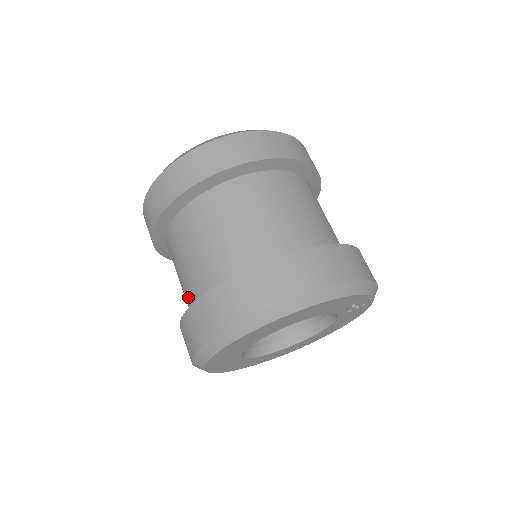
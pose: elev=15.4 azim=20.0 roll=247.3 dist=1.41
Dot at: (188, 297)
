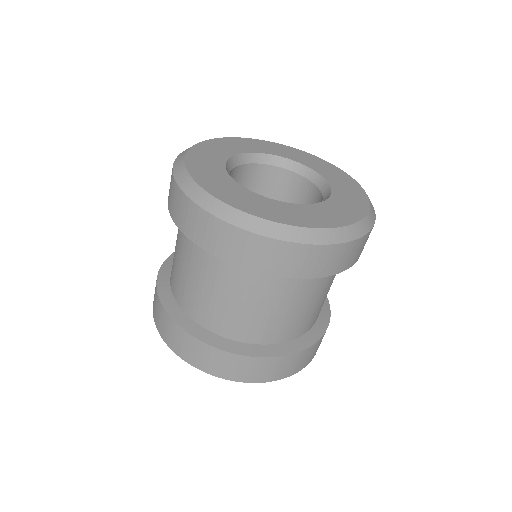
Dot at: (197, 308)
